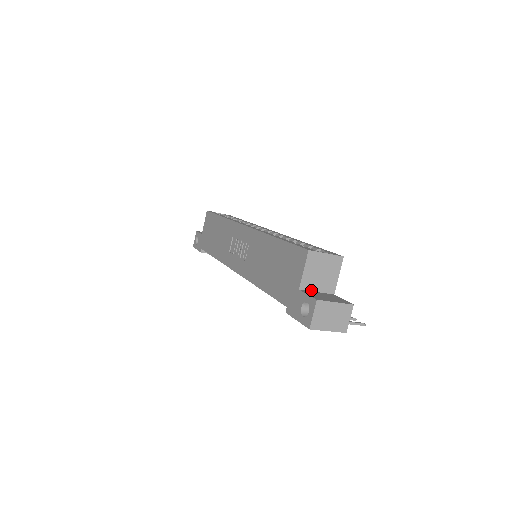
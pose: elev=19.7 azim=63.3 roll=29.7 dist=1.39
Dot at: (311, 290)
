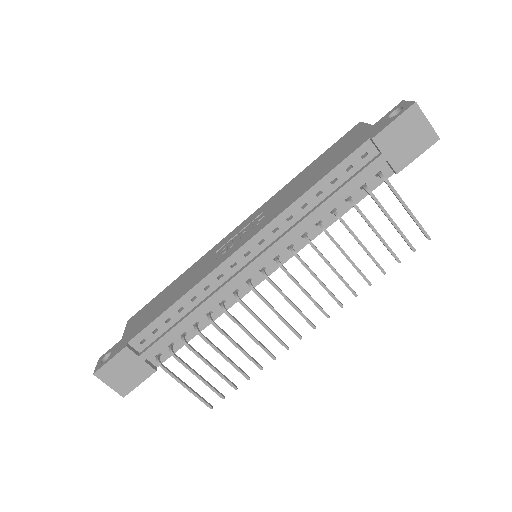
Dot at: occluded
